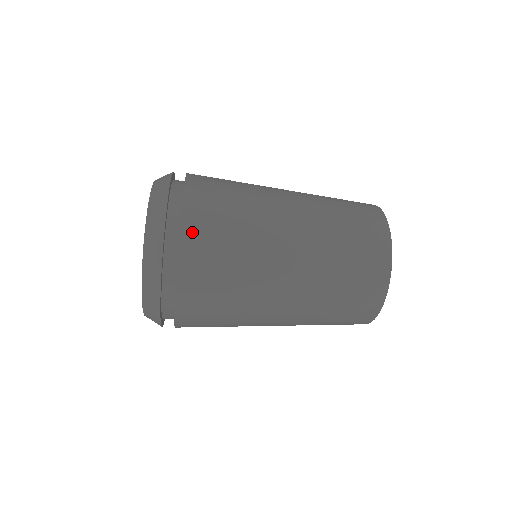
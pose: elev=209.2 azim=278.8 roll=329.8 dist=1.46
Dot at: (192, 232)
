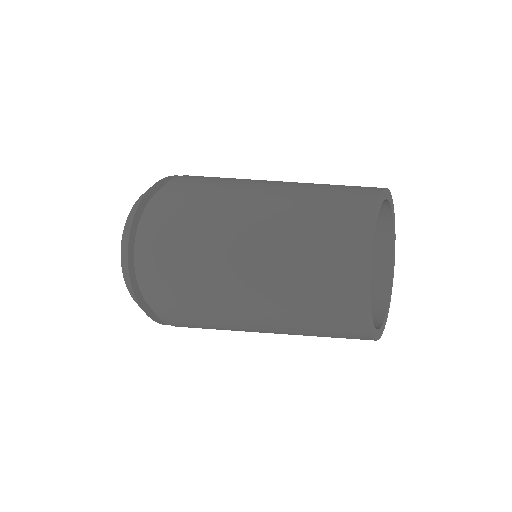
Dot at: (149, 269)
